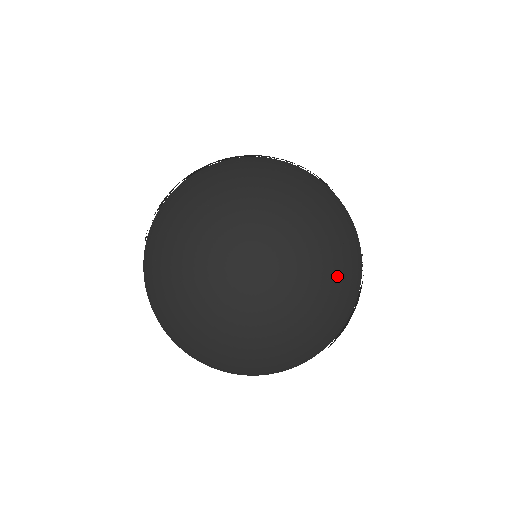
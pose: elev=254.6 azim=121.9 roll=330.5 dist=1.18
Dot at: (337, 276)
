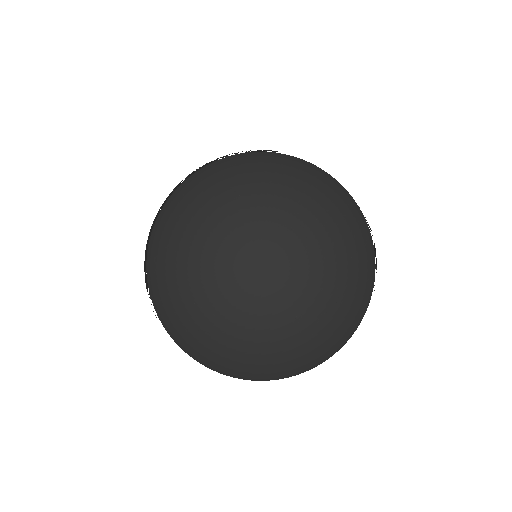
Dot at: (316, 230)
